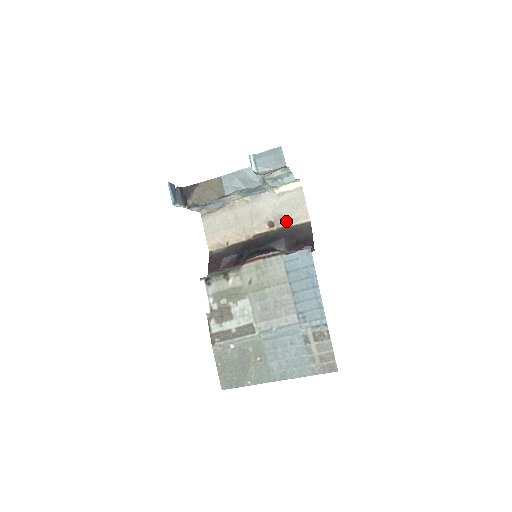
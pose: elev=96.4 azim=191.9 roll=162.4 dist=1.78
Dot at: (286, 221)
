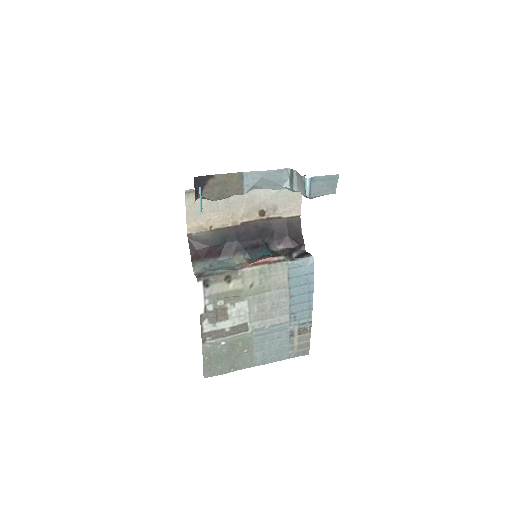
Dot at: (278, 212)
